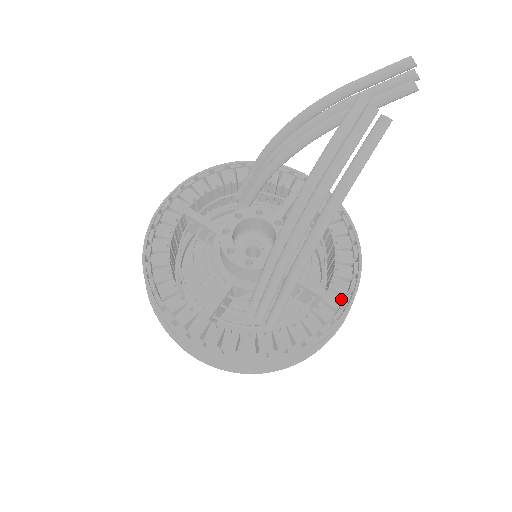
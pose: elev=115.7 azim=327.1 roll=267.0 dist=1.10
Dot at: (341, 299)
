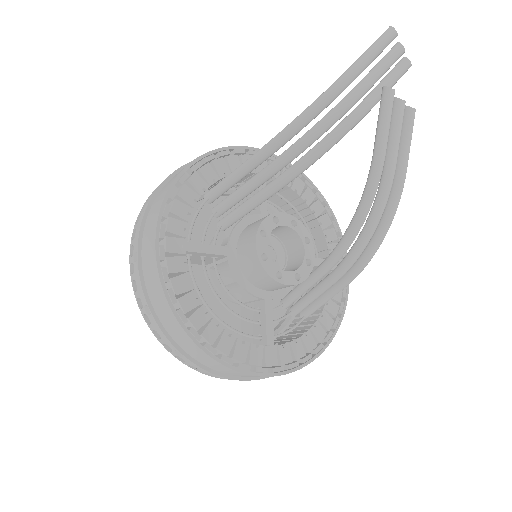
Dot at: occluded
